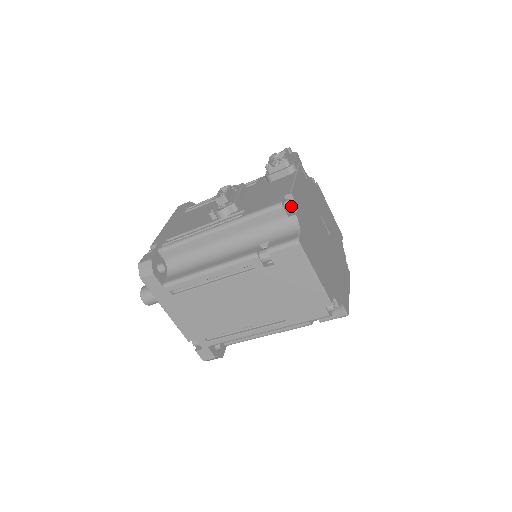
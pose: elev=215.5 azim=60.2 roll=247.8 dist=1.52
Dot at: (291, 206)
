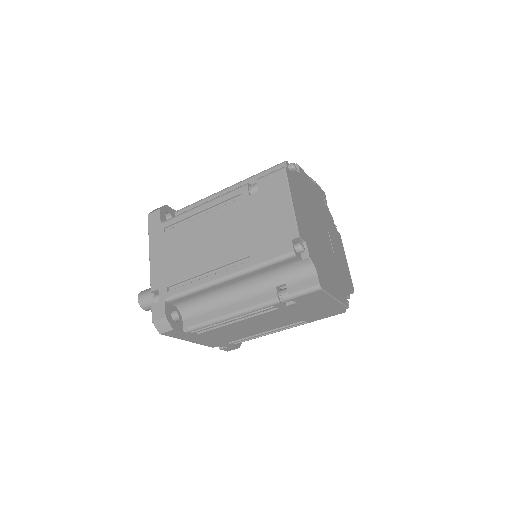
Dot at: (293, 165)
